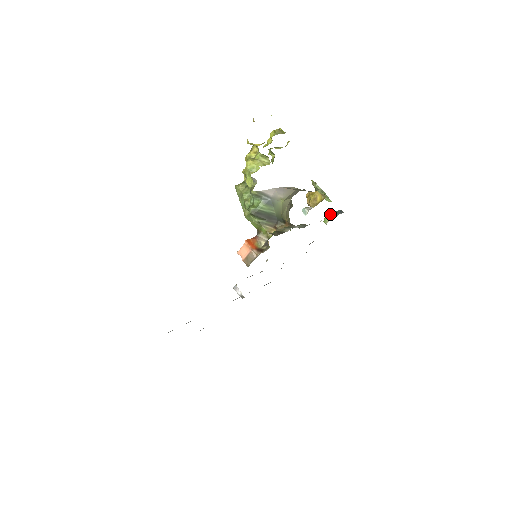
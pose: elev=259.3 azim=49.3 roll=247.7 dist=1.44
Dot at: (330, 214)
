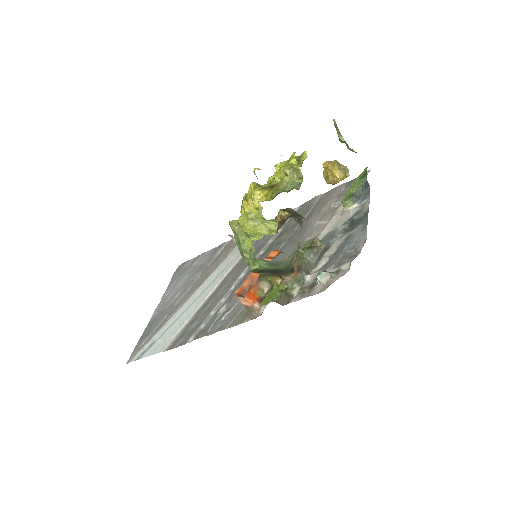
Dot at: (351, 201)
